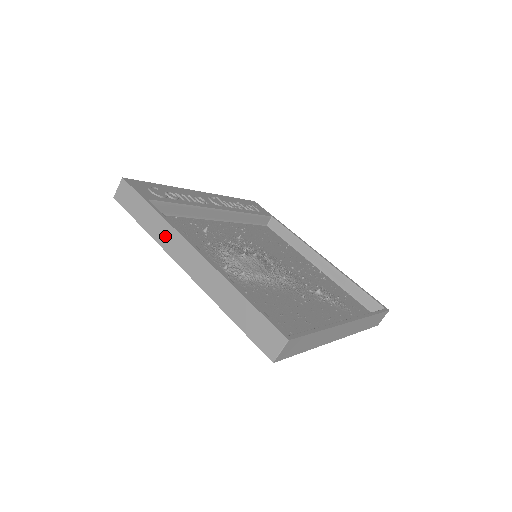
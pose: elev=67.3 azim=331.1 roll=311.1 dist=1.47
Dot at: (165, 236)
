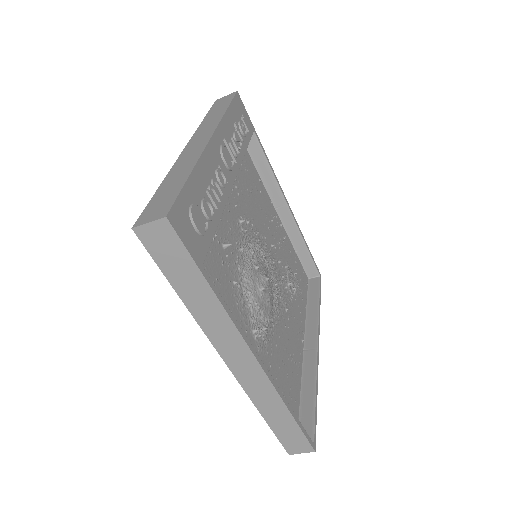
Dot at: (217, 327)
